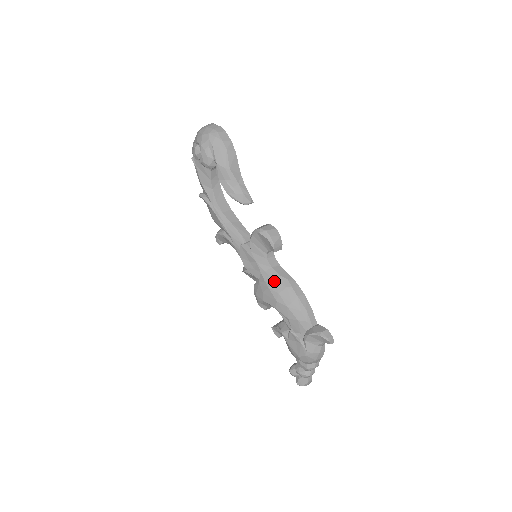
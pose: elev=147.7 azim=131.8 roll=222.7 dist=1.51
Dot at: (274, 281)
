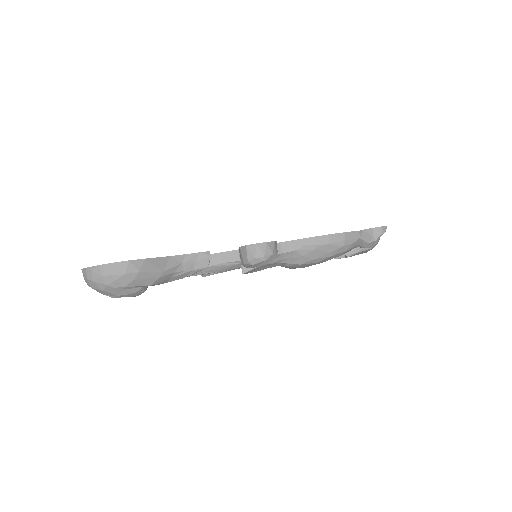
Dot at: (299, 258)
